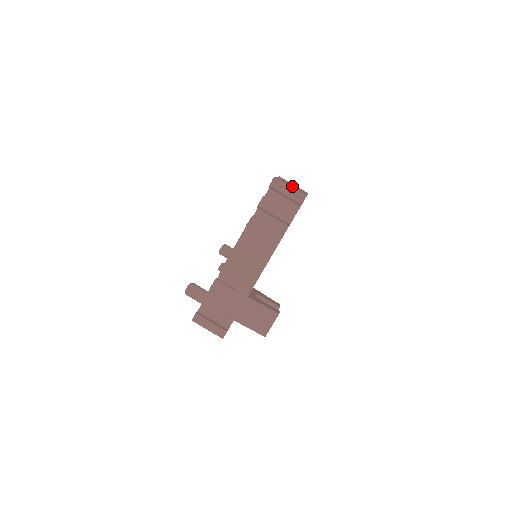
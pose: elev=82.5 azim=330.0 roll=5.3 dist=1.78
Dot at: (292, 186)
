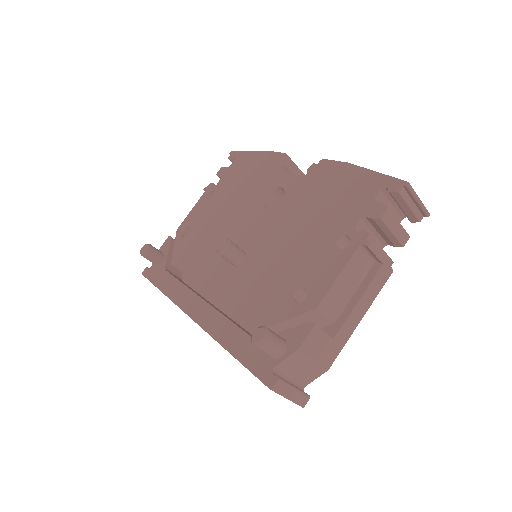
Dot at: occluded
